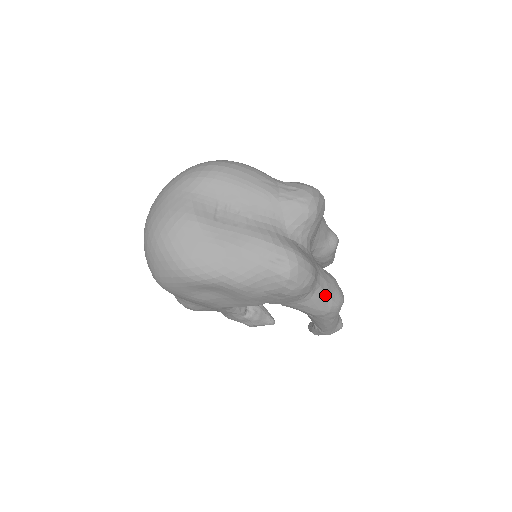
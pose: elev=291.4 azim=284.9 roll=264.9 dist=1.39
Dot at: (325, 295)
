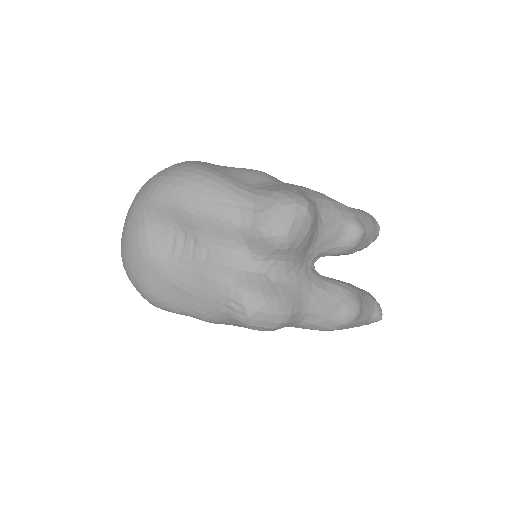
Dot at: (321, 318)
